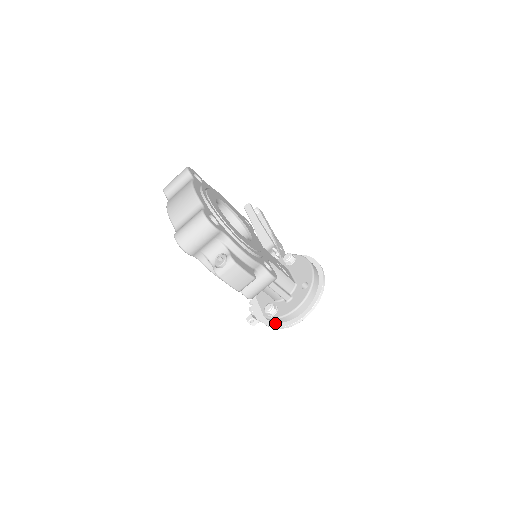
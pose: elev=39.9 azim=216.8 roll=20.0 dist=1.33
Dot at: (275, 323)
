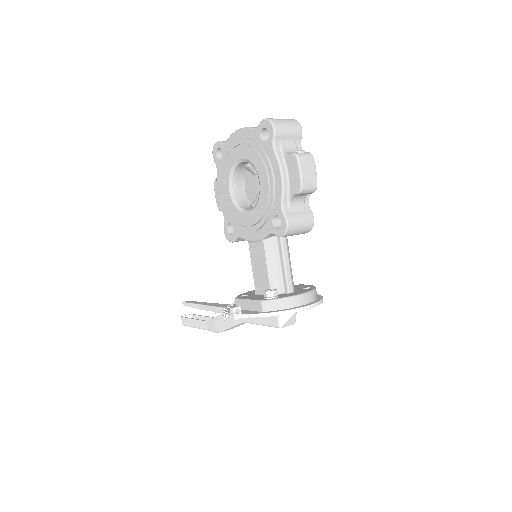
Dot at: (271, 311)
